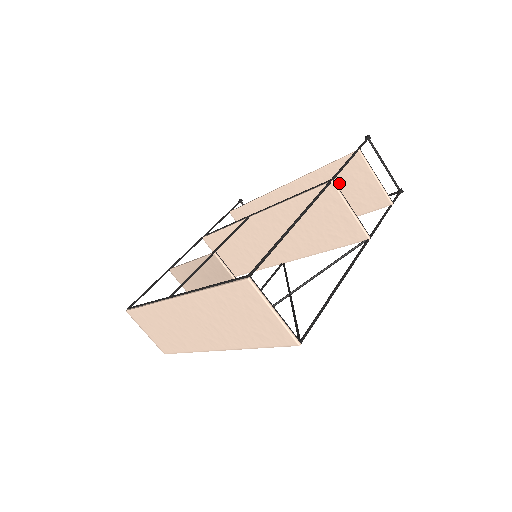
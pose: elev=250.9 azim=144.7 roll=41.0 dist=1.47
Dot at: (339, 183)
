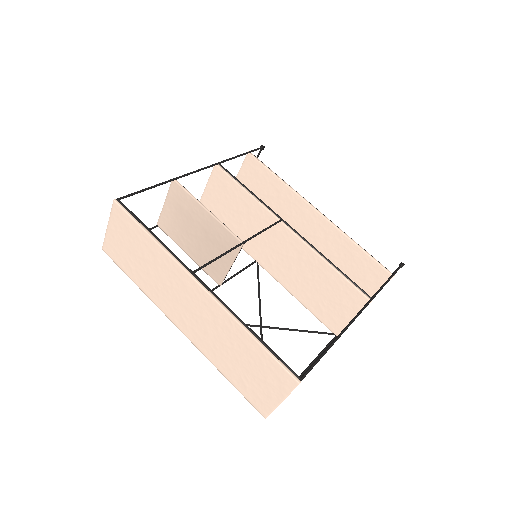
Dot at: (353, 264)
